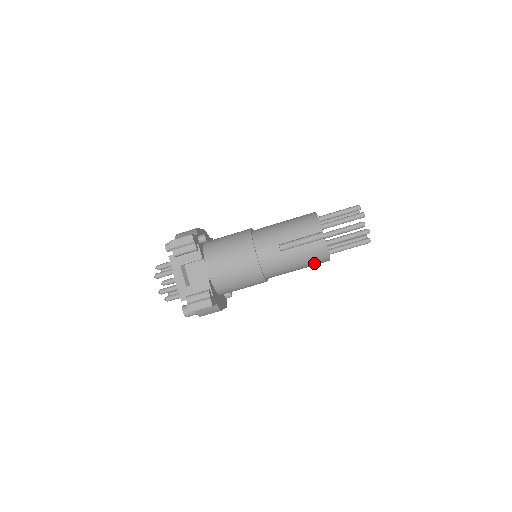
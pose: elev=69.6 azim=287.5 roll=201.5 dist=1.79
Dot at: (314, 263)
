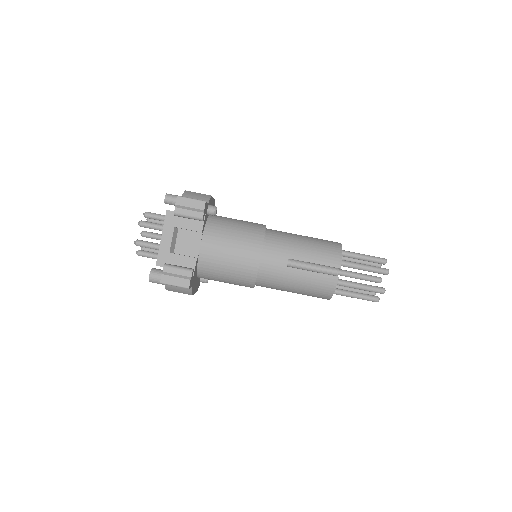
Dot at: (312, 294)
